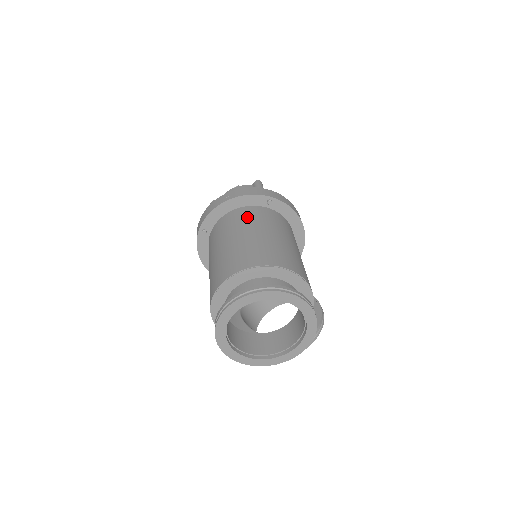
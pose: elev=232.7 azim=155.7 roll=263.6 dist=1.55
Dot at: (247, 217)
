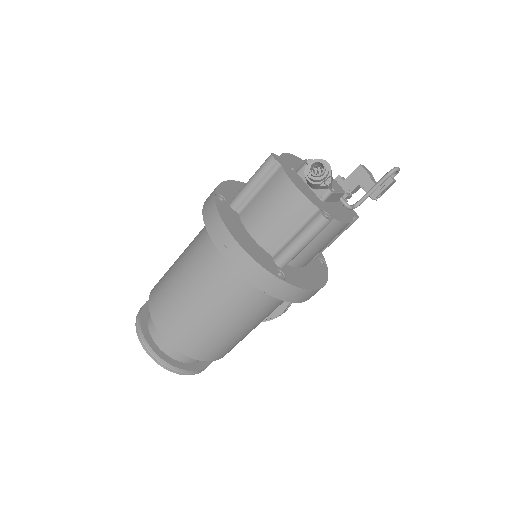
Dot at: (224, 283)
